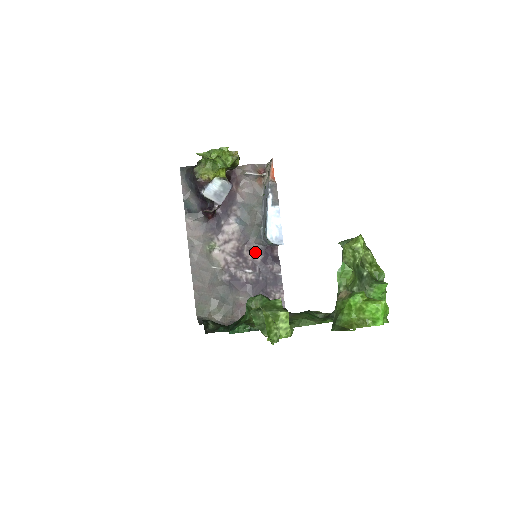
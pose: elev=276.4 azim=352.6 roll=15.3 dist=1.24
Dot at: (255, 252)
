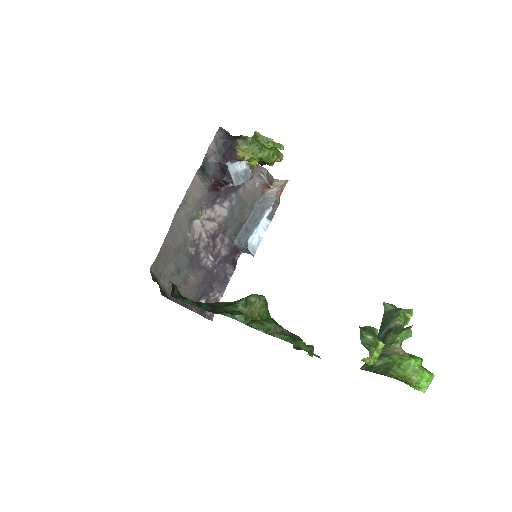
Dot at: (225, 245)
